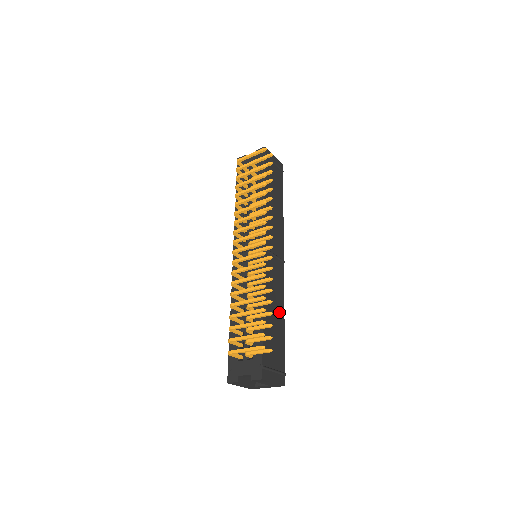
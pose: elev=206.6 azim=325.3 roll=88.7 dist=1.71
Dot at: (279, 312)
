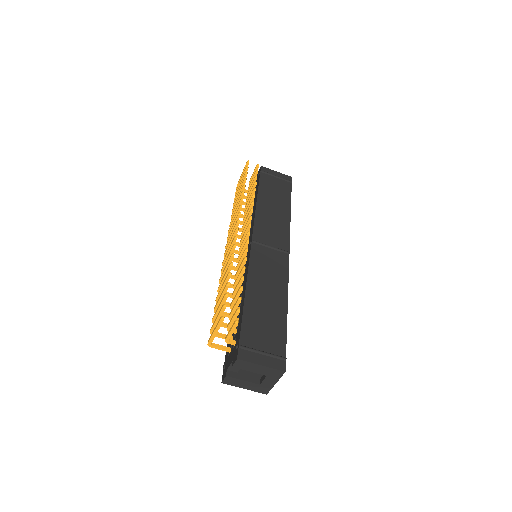
Dot at: (277, 297)
